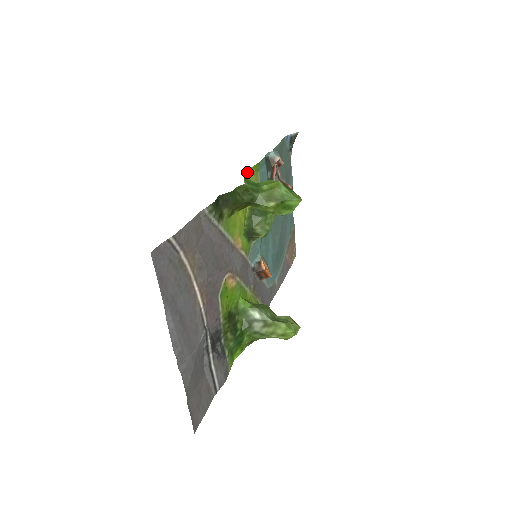
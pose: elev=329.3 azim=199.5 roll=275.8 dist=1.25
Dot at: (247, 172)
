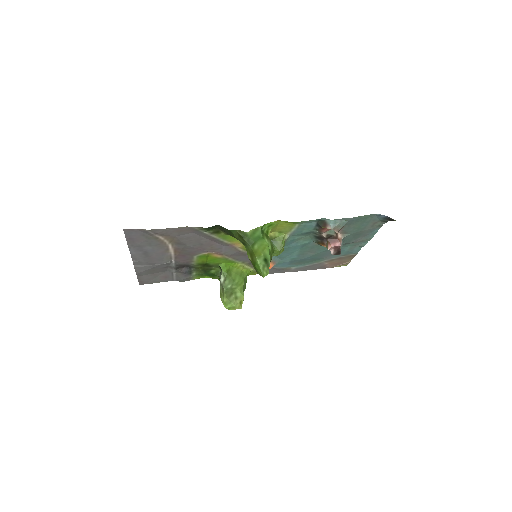
Dot at: (276, 222)
